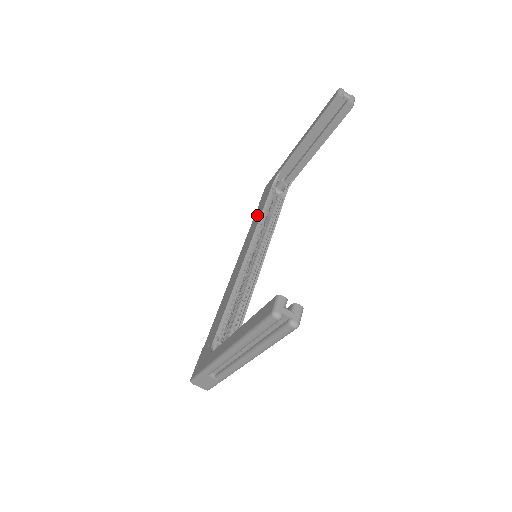
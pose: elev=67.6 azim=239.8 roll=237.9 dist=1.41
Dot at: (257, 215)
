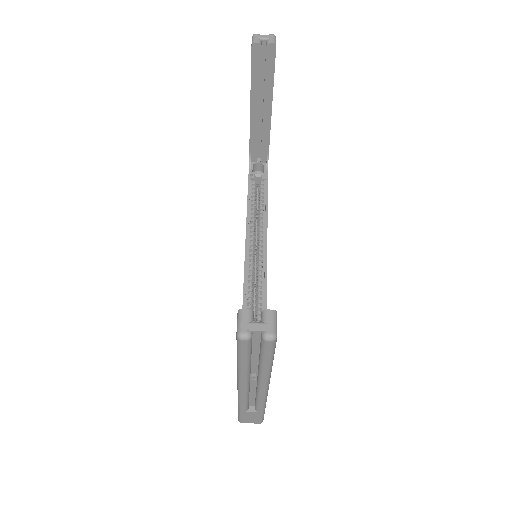
Dot at: occluded
